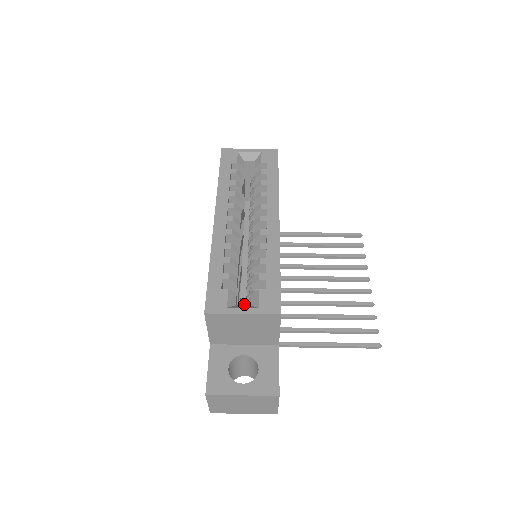
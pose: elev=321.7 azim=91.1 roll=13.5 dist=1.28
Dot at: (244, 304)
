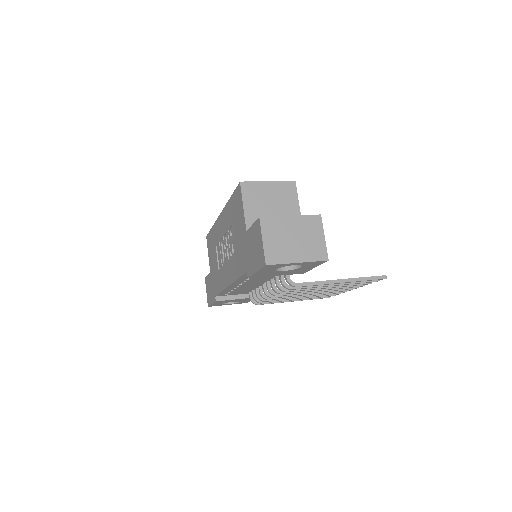
Dot at: occluded
